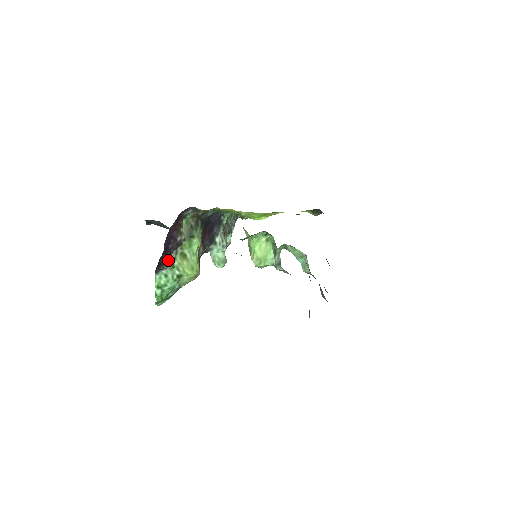
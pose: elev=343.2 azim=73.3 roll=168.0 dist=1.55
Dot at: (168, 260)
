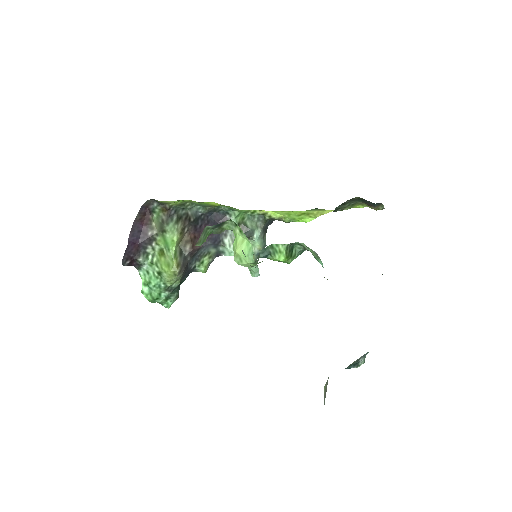
Dot at: (144, 255)
